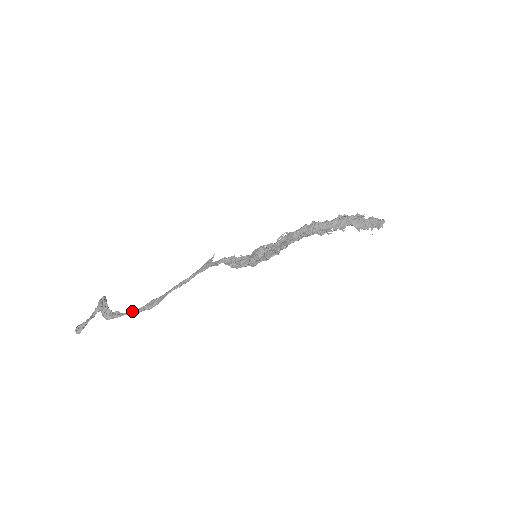
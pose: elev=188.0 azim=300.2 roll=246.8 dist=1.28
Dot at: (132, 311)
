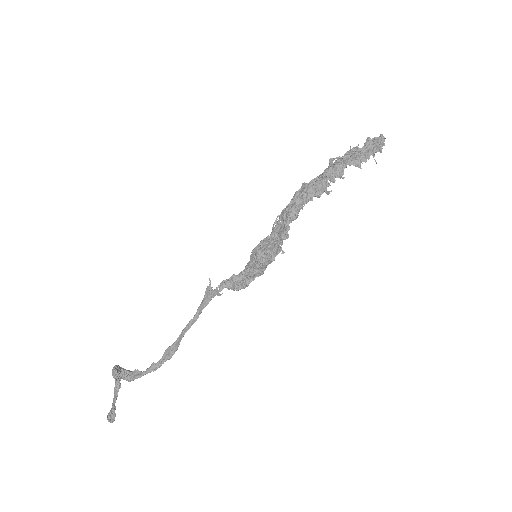
Dot at: (152, 368)
